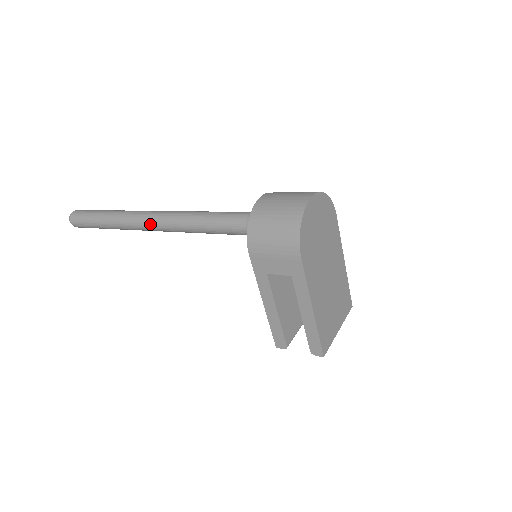
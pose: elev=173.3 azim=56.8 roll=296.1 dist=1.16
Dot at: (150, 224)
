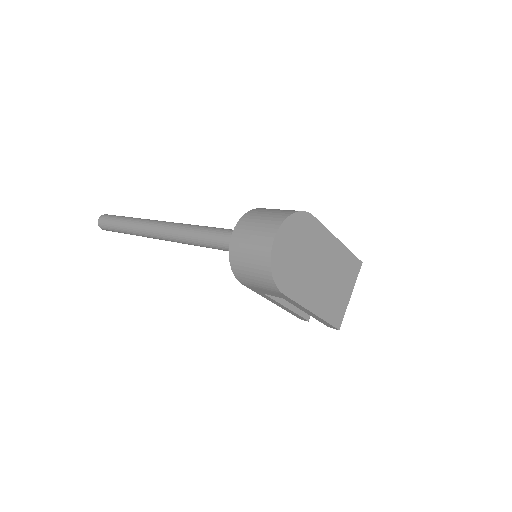
Dot at: (159, 238)
